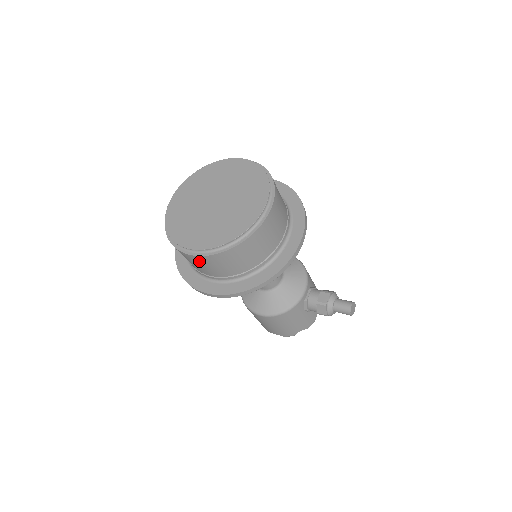
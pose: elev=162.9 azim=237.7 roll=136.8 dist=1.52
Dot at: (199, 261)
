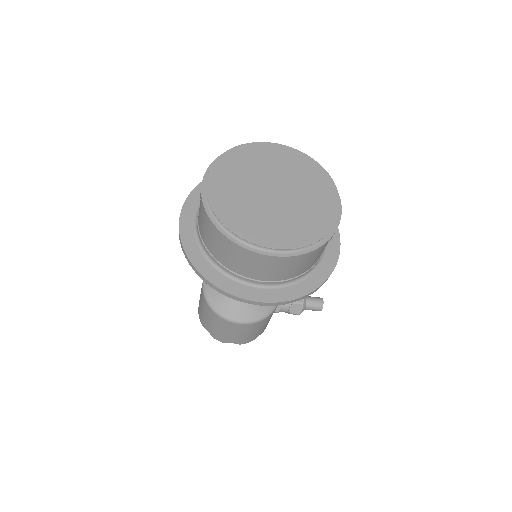
Dot at: (273, 263)
